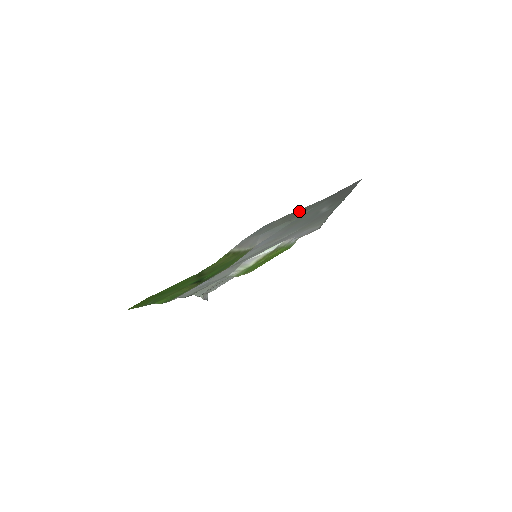
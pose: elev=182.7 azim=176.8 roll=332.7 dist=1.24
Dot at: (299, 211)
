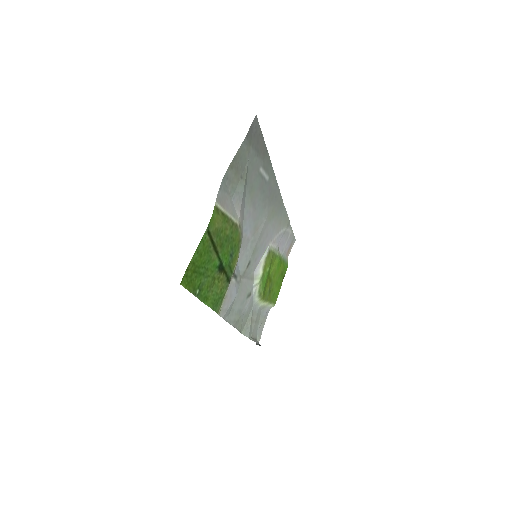
Dot at: (239, 160)
